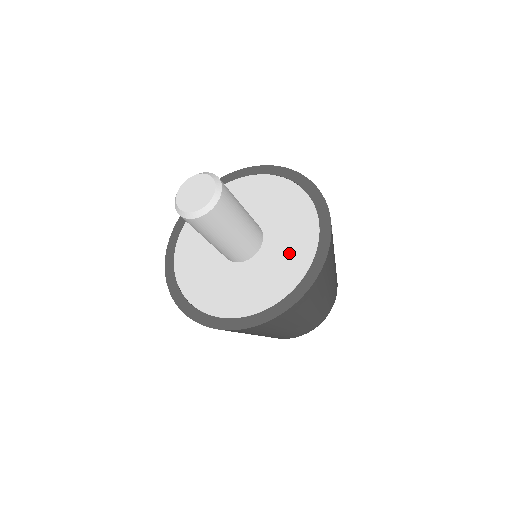
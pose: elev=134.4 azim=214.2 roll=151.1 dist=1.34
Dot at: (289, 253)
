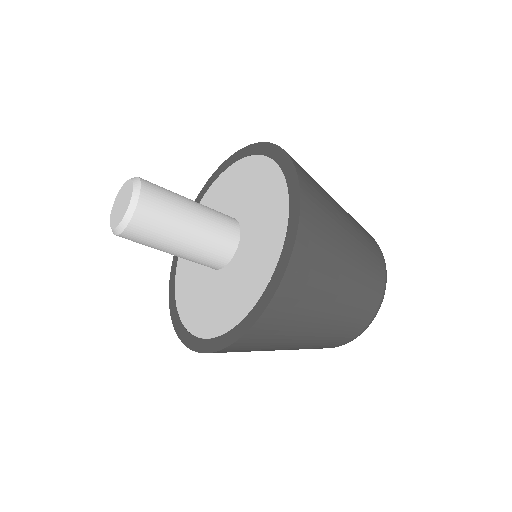
Dot at: (232, 296)
